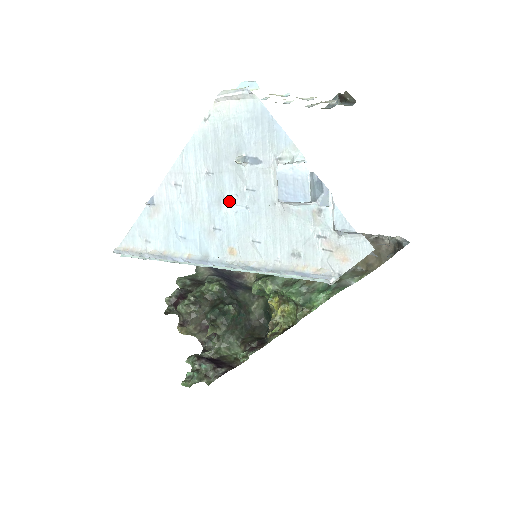
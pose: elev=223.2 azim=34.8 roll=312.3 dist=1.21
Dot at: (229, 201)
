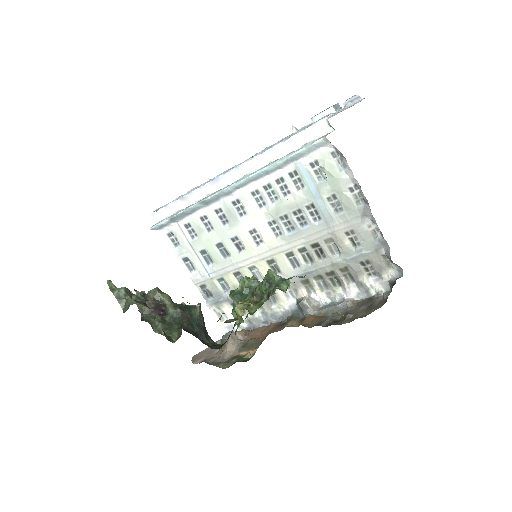
Dot at: occluded
